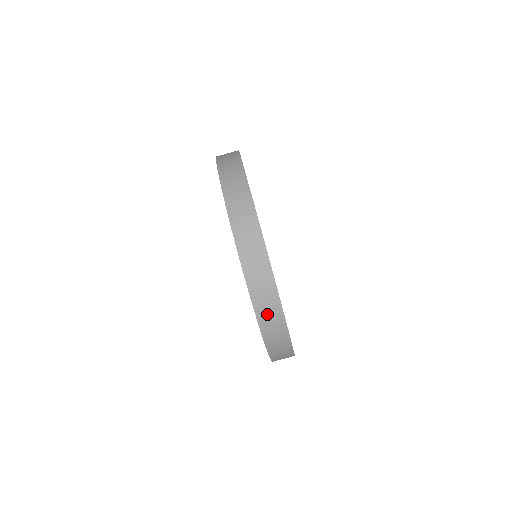
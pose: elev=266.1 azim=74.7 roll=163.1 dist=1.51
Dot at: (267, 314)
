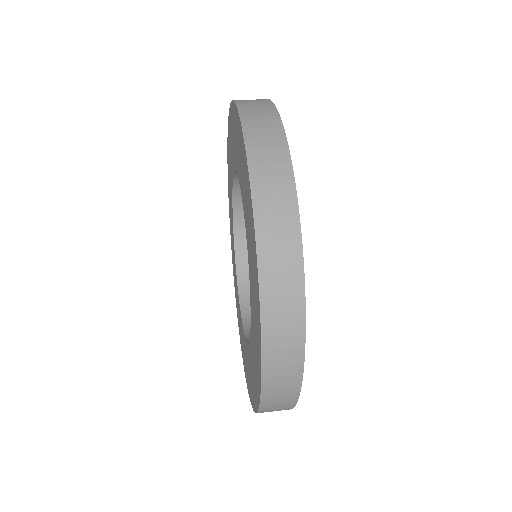
Dot at: (269, 185)
